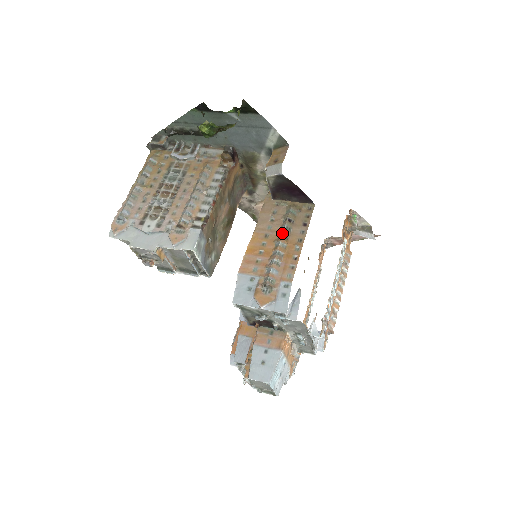
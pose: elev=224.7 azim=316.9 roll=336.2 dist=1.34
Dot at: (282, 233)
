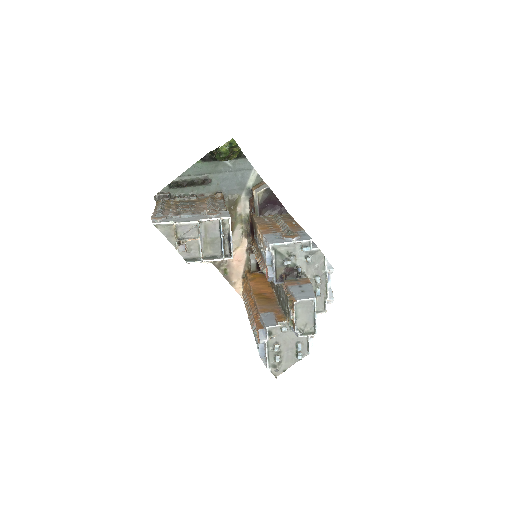
Dot at: (280, 219)
